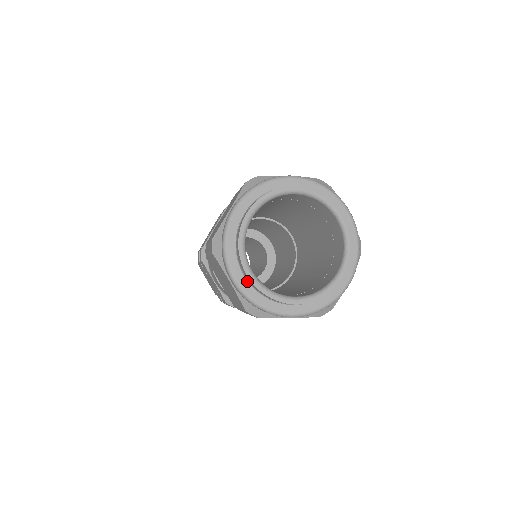
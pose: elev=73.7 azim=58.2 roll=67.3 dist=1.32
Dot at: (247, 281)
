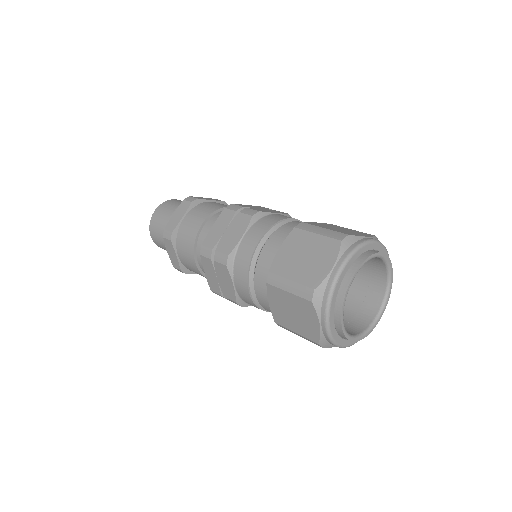
Dot at: (335, 327)
